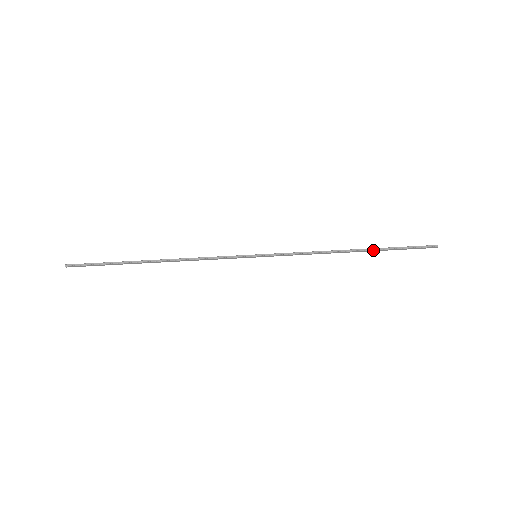
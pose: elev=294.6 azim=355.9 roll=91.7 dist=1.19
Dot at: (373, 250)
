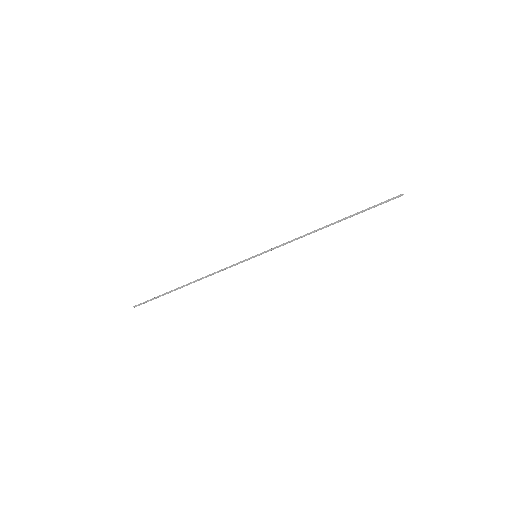
Dot at: occluded
